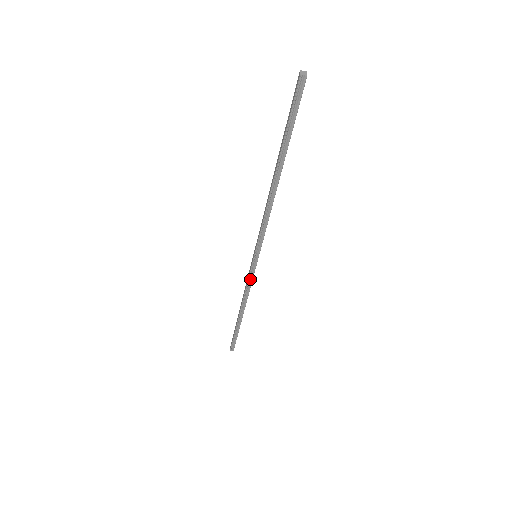
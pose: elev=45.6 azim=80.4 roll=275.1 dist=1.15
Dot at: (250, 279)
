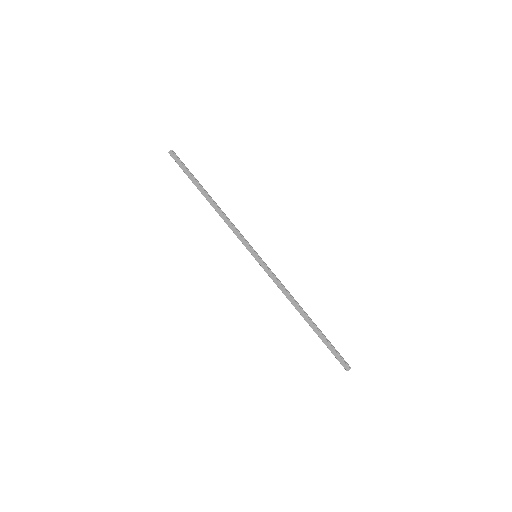
Dot at: (239, 237)
